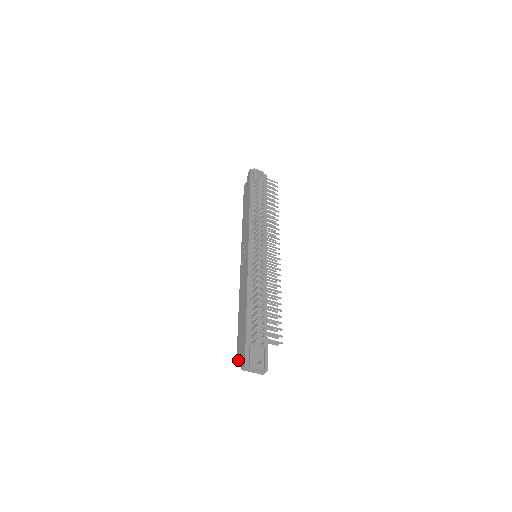
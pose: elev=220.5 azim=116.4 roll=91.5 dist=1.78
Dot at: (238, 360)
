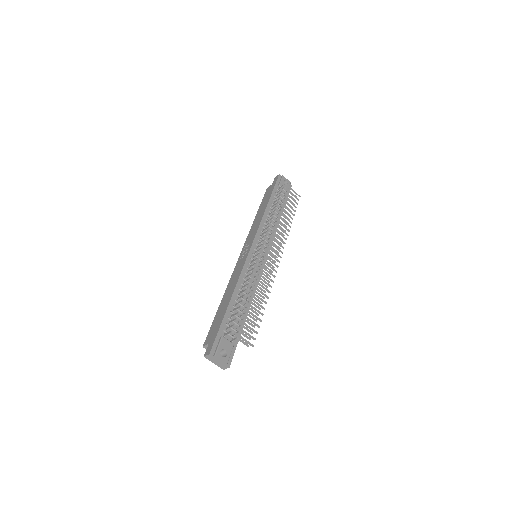
Dot at: (204, 347)
